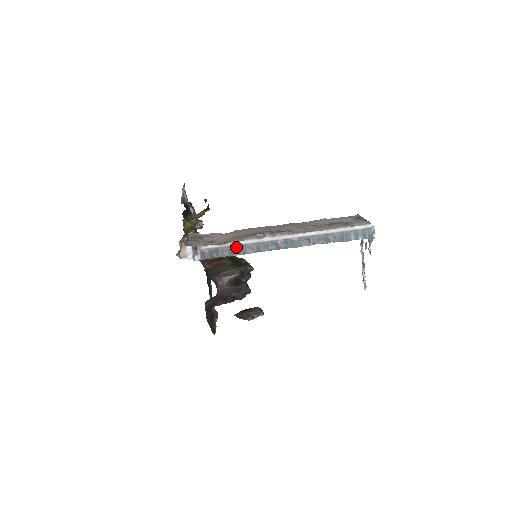
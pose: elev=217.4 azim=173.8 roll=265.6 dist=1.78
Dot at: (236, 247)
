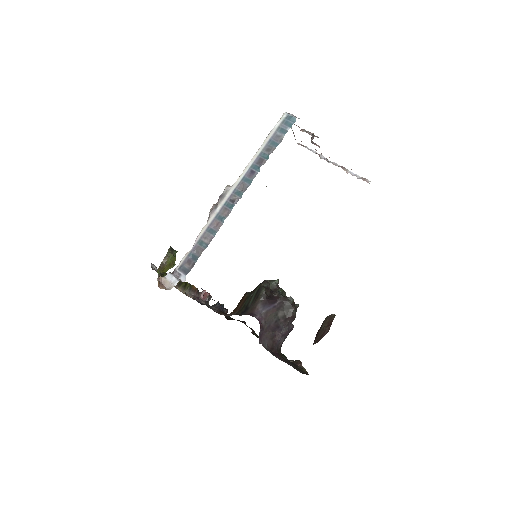
Dot at: (203, 237)
